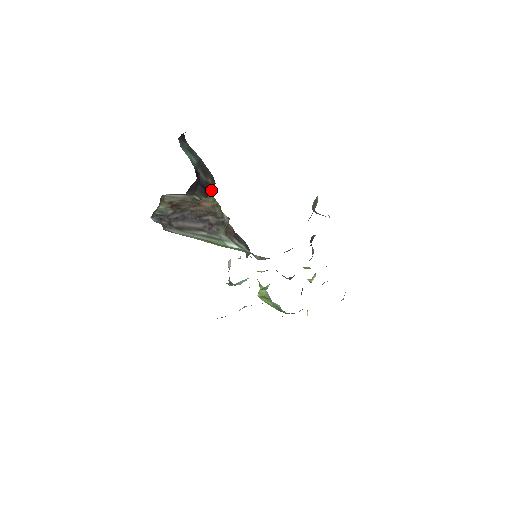
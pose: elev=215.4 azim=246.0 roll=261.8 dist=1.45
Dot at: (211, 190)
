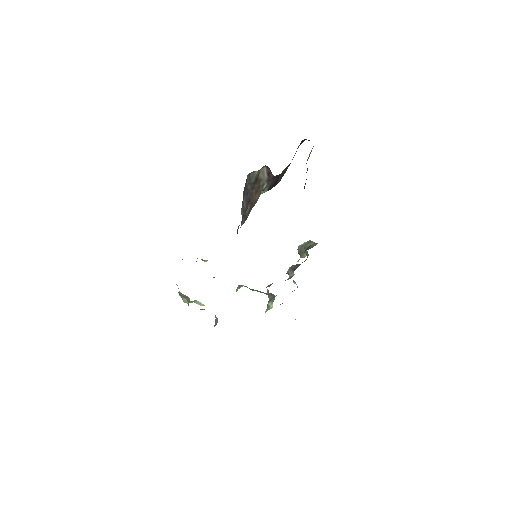
Dot at: (271, 188)
